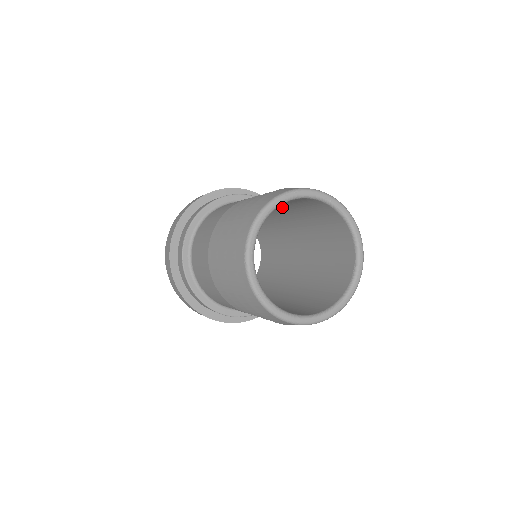
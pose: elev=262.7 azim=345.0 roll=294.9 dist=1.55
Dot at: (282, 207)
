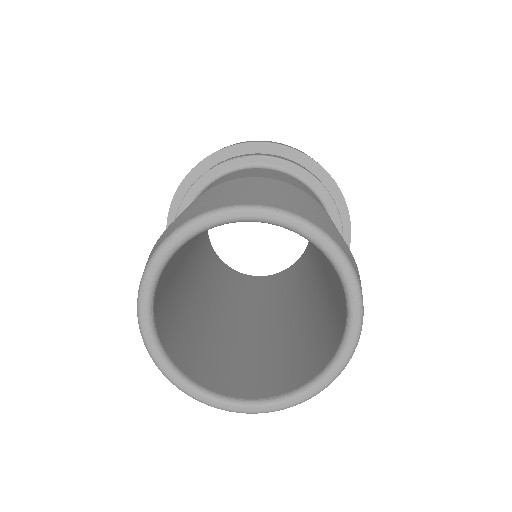
Dot at: occluded
